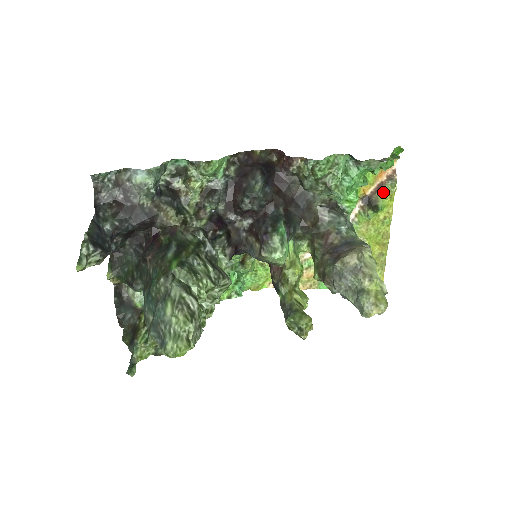
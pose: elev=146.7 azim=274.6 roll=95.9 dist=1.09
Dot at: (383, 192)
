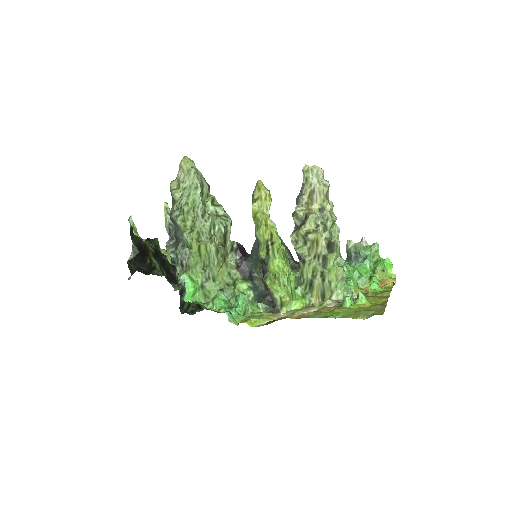
Dot at: (382, 287)
